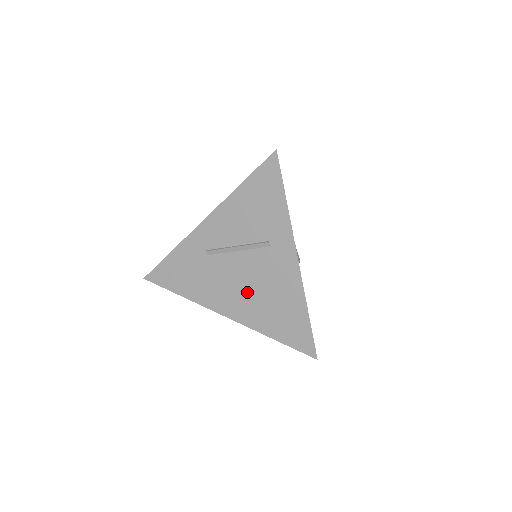
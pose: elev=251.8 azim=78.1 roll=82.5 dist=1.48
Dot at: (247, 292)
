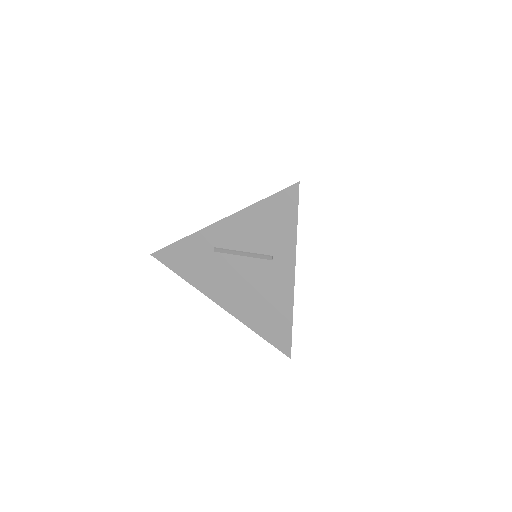
Dot at: (243, 291)
